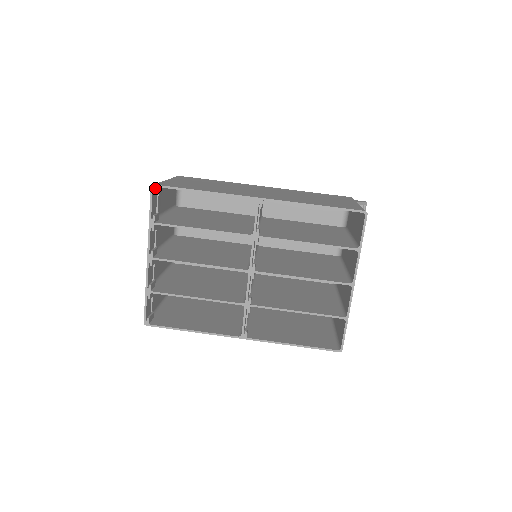
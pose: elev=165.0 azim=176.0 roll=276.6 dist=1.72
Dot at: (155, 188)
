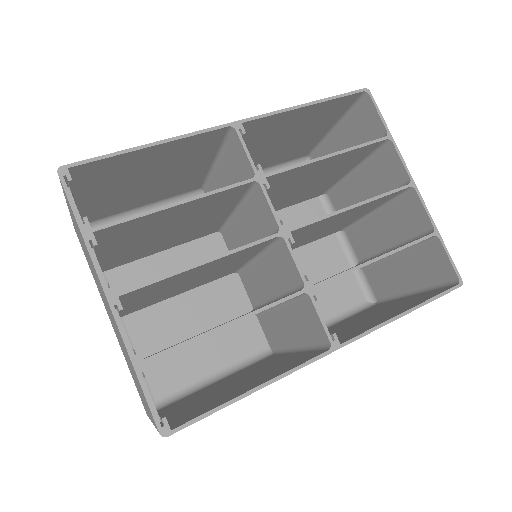
Dot at: (66, 171)
